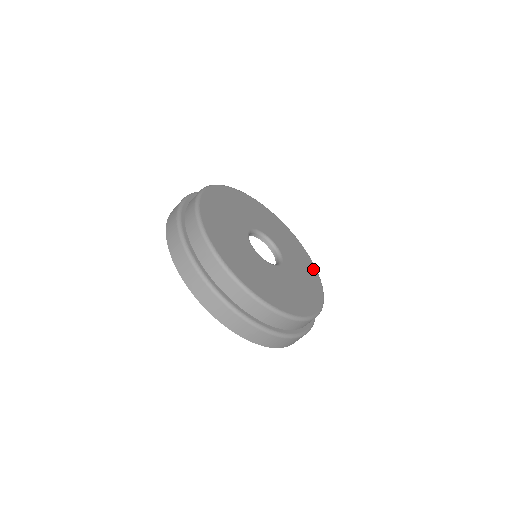
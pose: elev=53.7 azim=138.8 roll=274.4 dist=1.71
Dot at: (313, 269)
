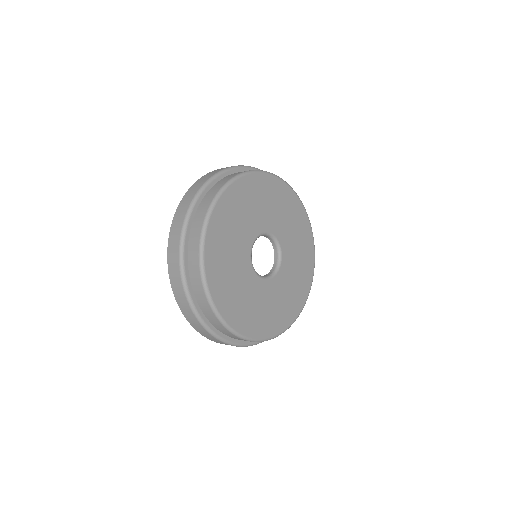
Dot at: (297, 204)
